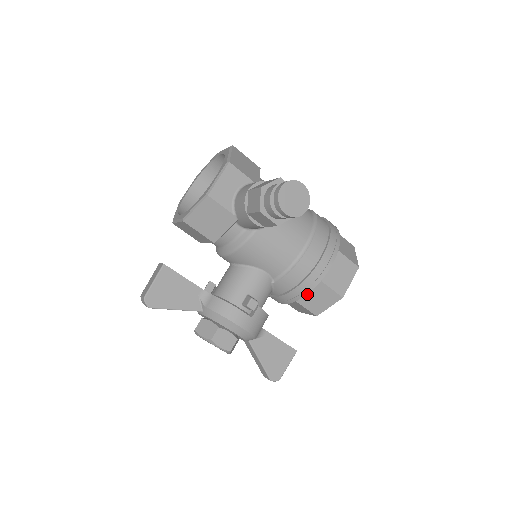
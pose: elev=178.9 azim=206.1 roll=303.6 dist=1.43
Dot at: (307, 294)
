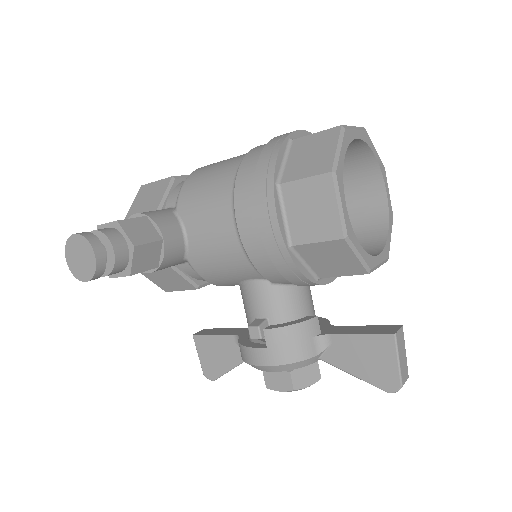
Dot at: (313, 265)
